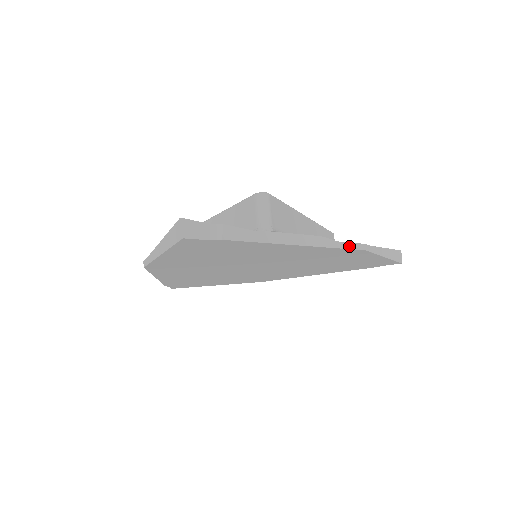
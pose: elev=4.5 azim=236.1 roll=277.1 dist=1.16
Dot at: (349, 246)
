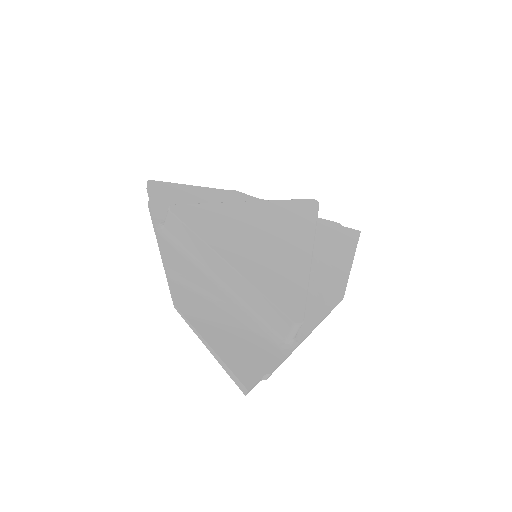
Dot at: occluded
